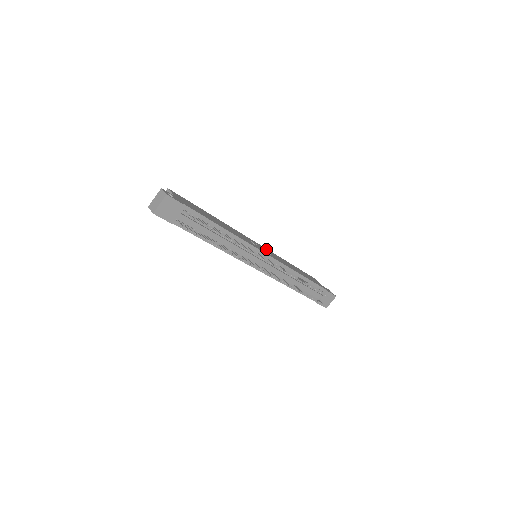
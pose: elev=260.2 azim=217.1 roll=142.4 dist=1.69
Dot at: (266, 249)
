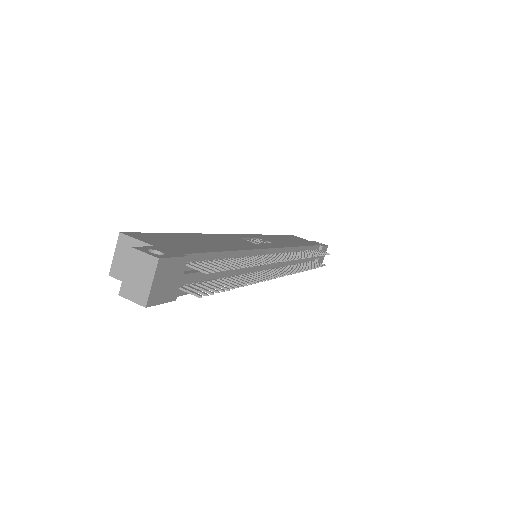
Dot at: (253, 236)
